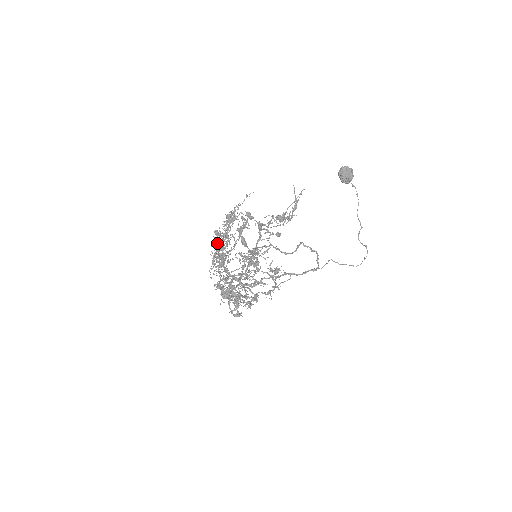
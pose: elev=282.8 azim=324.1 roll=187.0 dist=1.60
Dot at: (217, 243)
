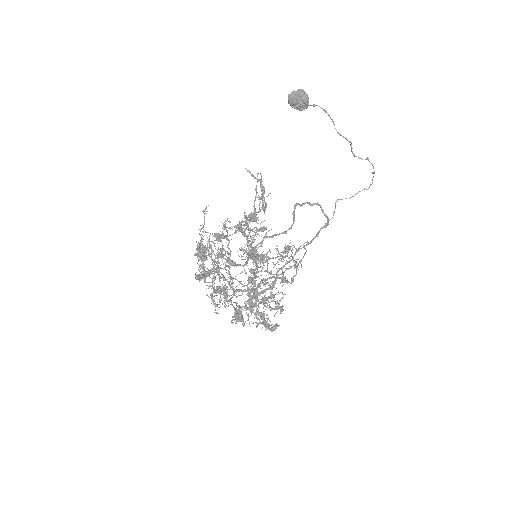
Dot at: occluded
